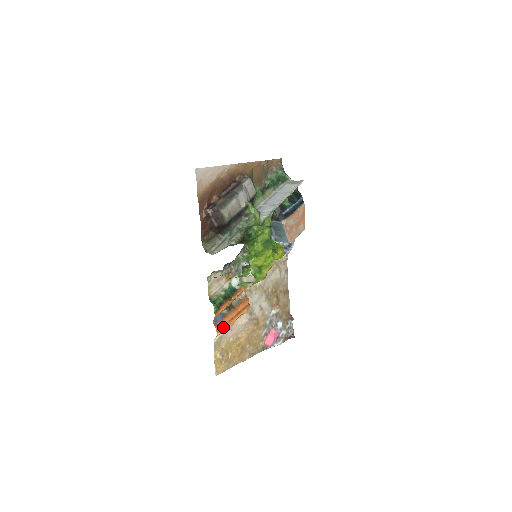
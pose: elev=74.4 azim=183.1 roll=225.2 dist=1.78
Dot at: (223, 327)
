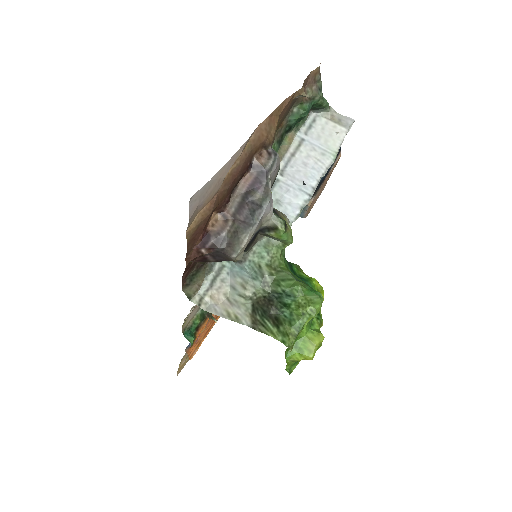
Dot at: (197, 347)
